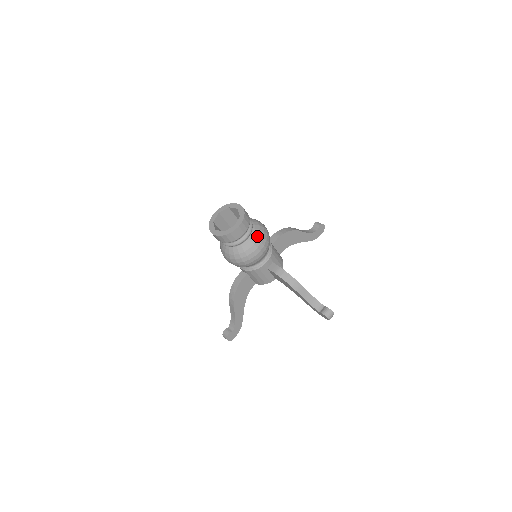
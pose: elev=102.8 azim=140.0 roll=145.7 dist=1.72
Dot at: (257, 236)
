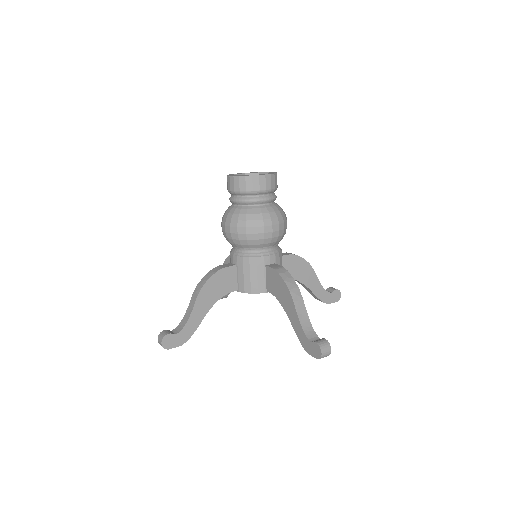
Dot at: (276, 209)
